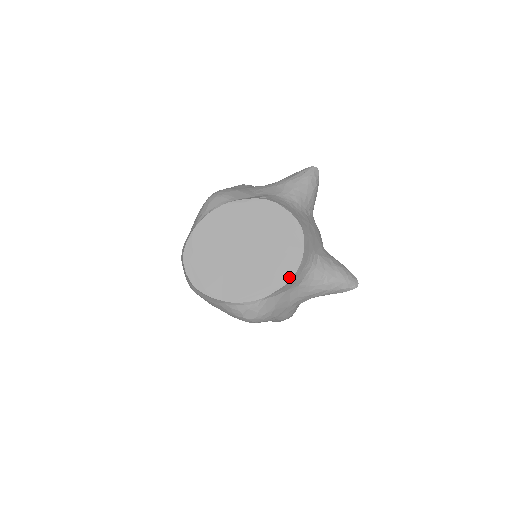
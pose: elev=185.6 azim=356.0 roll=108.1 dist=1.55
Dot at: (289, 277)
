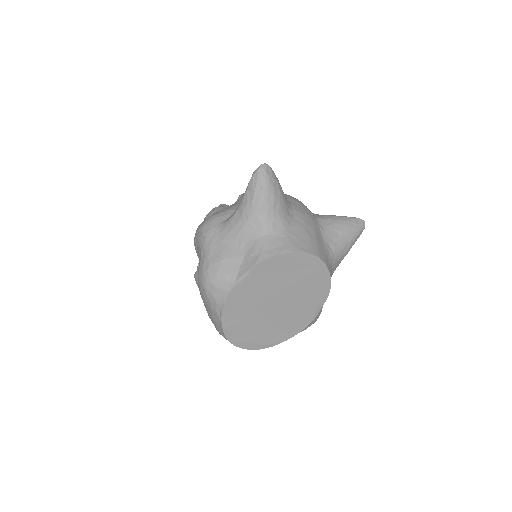
Dot at: (328, 290)
